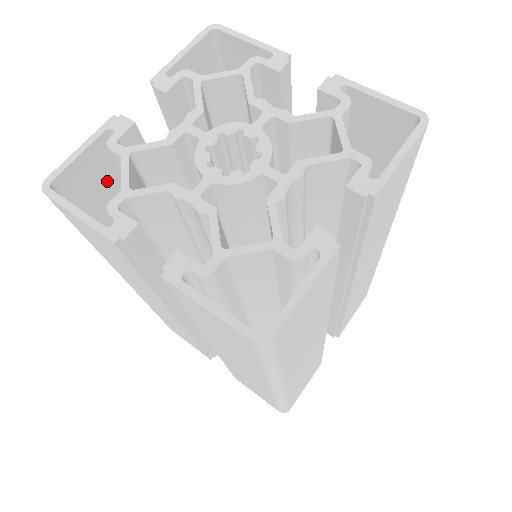
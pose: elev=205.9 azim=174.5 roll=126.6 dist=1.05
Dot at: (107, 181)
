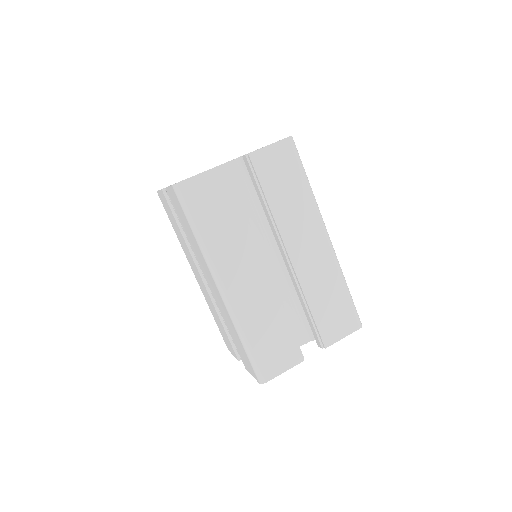
Dot at: occluded
